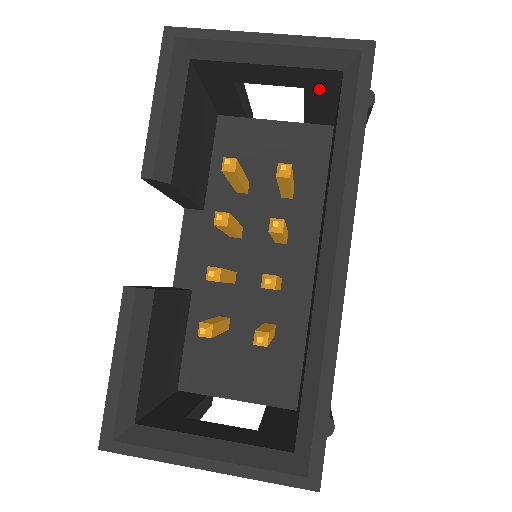
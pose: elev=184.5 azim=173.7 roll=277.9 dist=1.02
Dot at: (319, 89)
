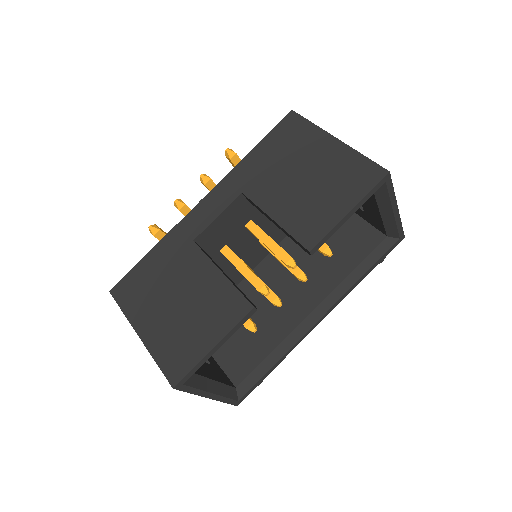
Dot at: (366, 216)
